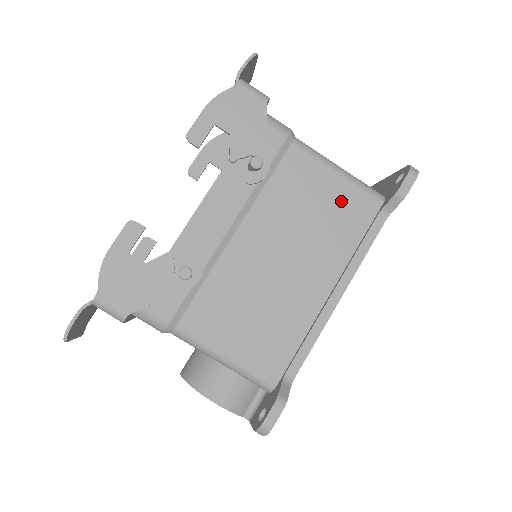
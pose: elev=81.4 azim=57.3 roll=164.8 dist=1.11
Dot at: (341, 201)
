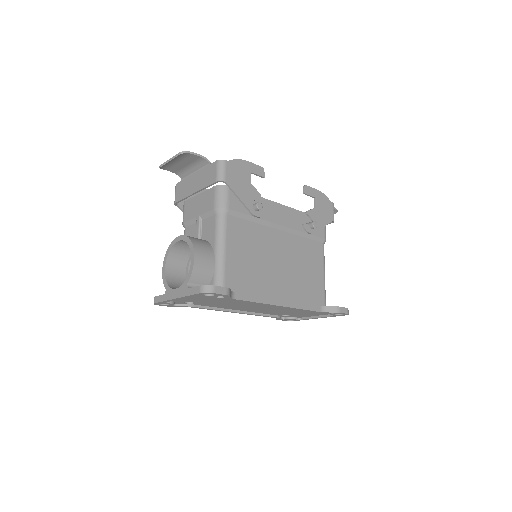
Dot at: (315, 282)
